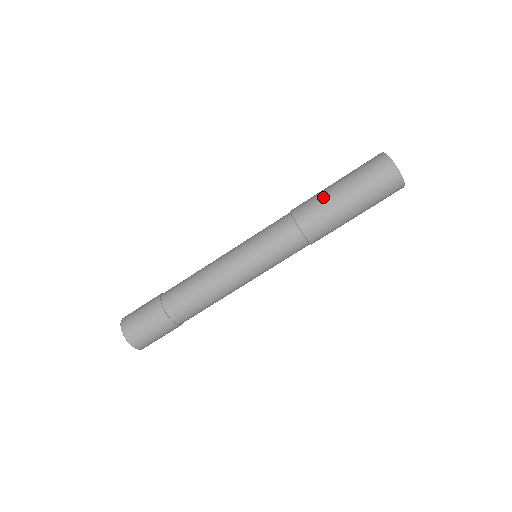
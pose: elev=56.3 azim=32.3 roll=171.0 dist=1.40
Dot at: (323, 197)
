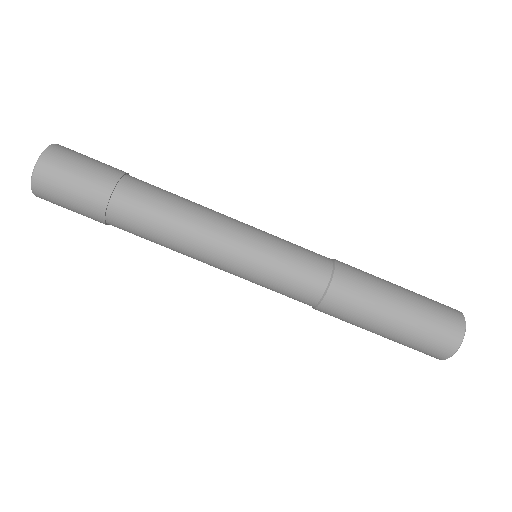
Dot at: (372, 310)
